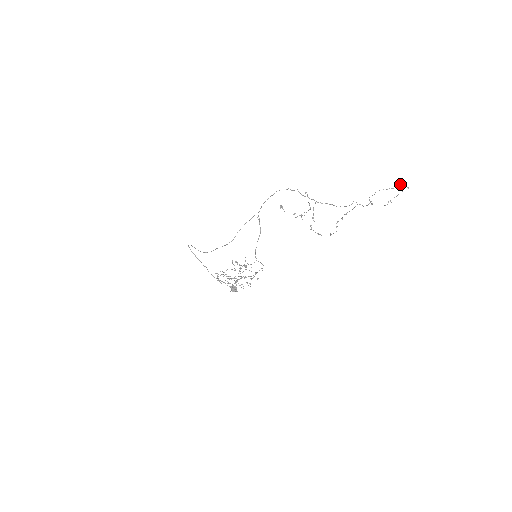
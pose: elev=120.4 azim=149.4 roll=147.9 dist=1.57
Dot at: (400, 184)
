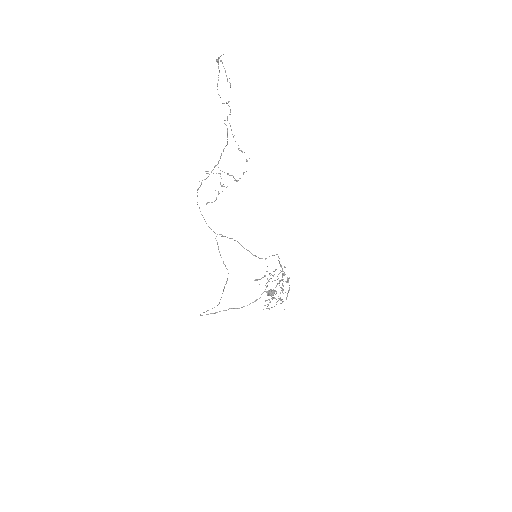
Dot at: occluded
